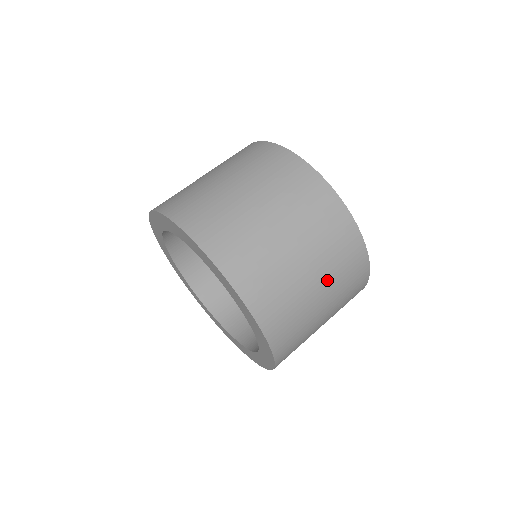
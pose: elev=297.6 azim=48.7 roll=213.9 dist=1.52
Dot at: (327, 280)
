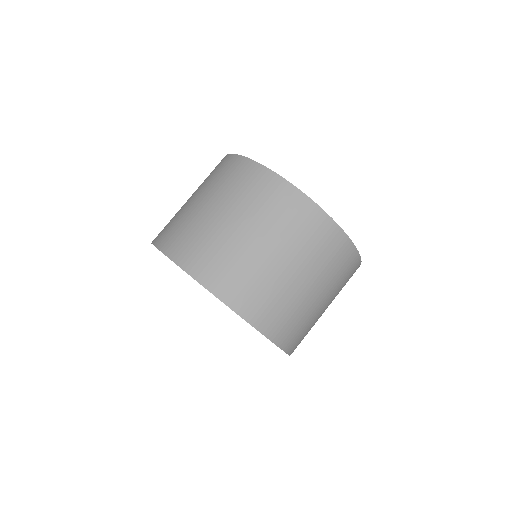
Dot at: (260, 227)
